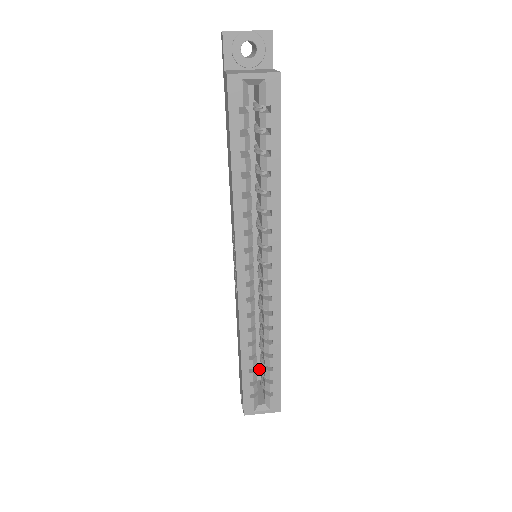
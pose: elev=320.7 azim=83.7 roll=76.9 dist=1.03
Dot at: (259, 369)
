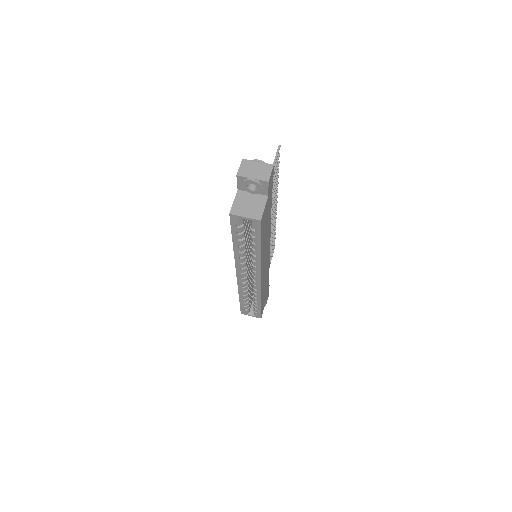
Dot at: occluded
